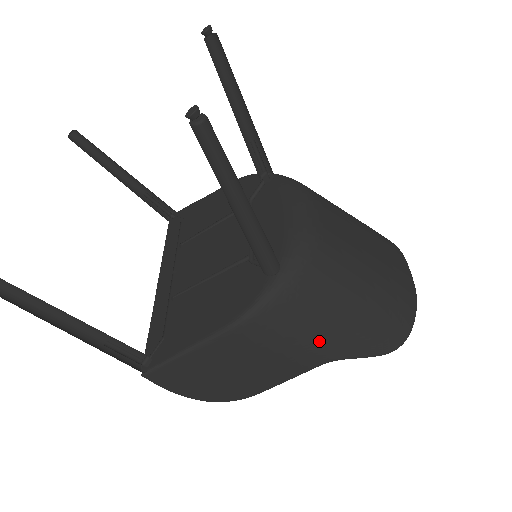
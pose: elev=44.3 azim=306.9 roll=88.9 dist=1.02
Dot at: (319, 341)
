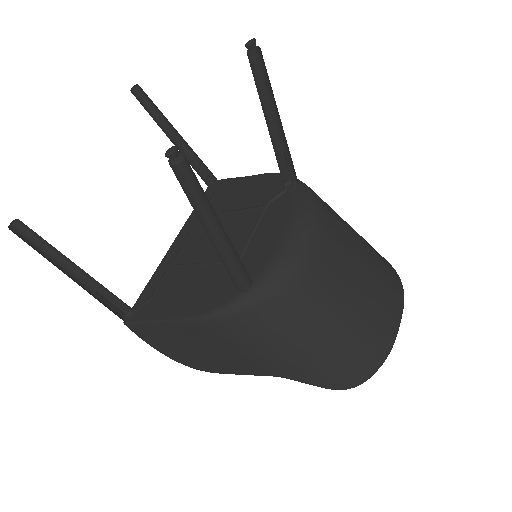
Dot at: (271, 358)
